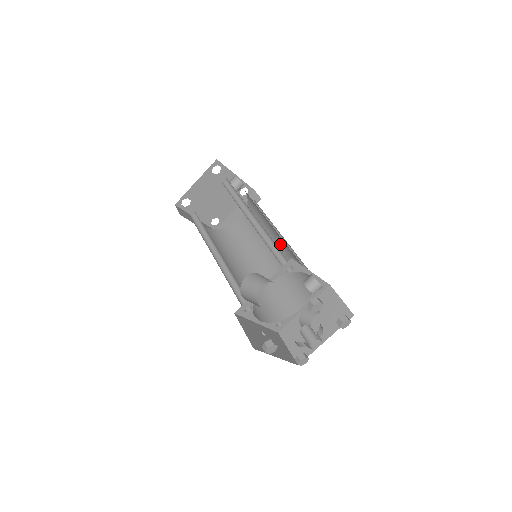
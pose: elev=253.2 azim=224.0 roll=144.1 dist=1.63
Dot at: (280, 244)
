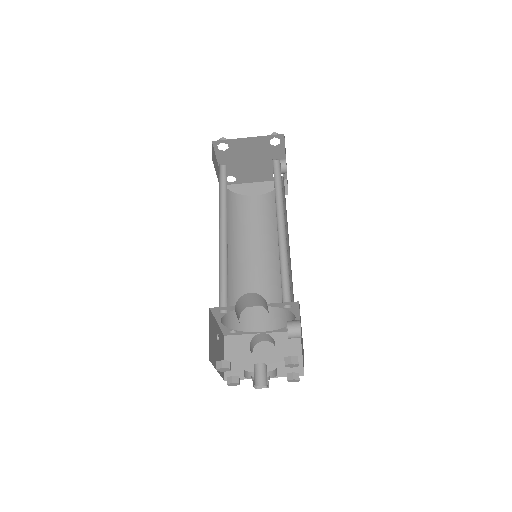
Dot at: occluded
